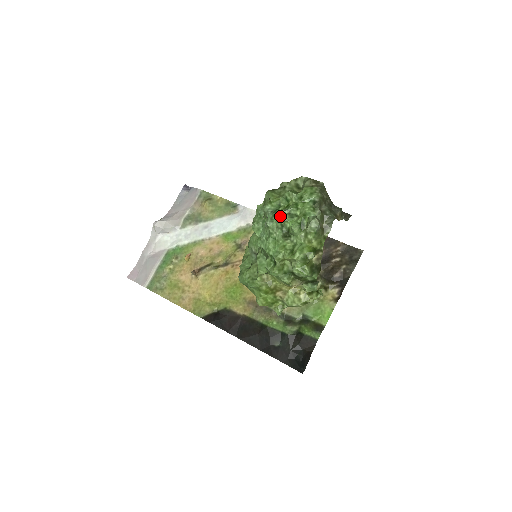
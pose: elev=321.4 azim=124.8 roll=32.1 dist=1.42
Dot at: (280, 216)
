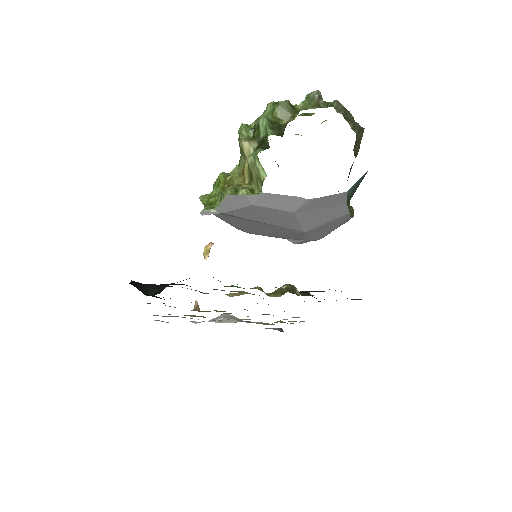
Dot at: occluded
